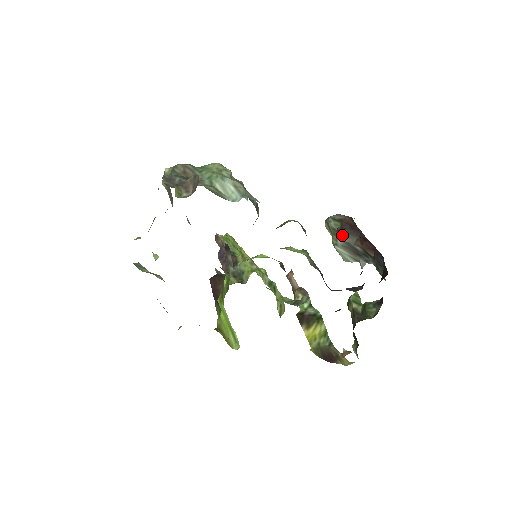
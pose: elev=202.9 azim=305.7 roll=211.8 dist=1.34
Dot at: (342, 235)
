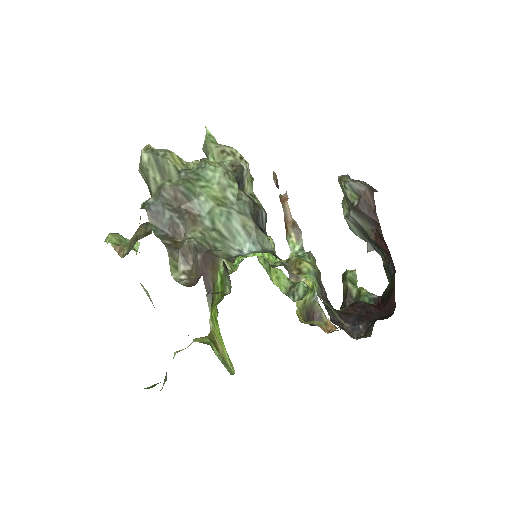
Dot at: (356, 215)
